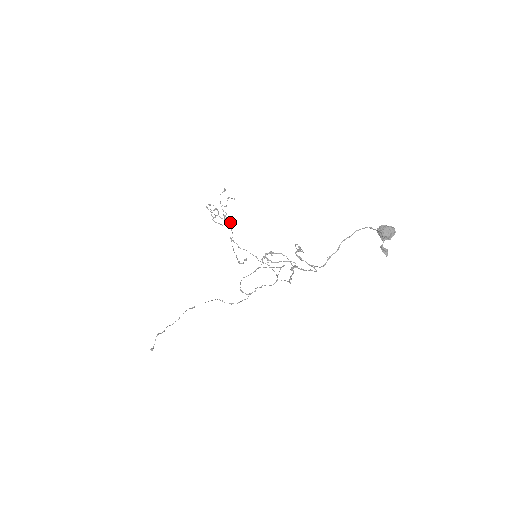
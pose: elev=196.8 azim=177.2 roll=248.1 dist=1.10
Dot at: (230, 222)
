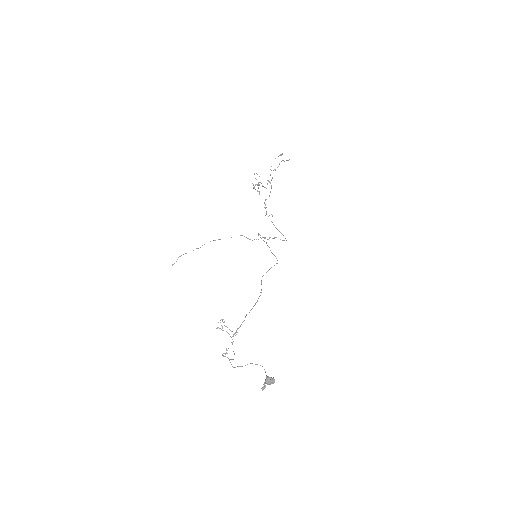
Dot at: (271, 186)
